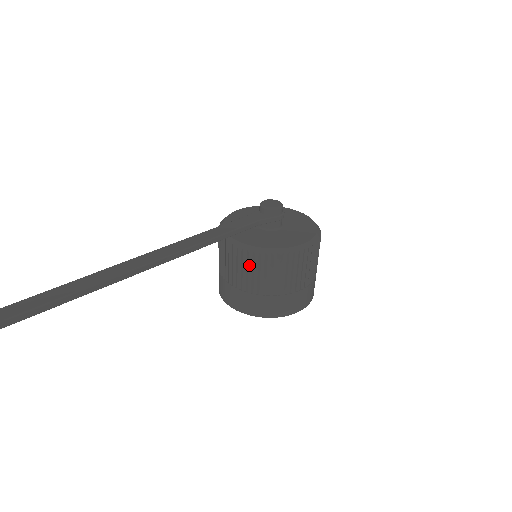
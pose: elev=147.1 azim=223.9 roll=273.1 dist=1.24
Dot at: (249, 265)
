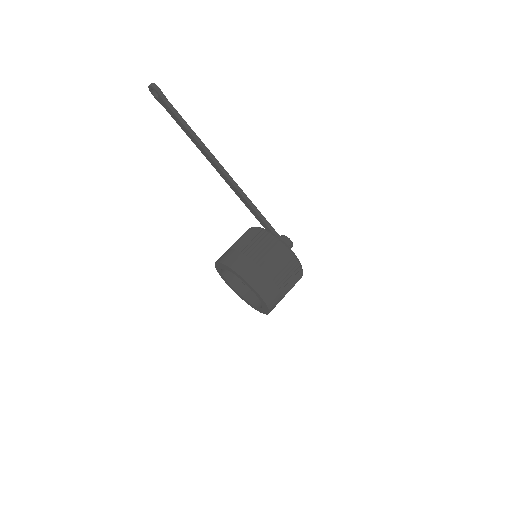
Dot at: (254, 235)
